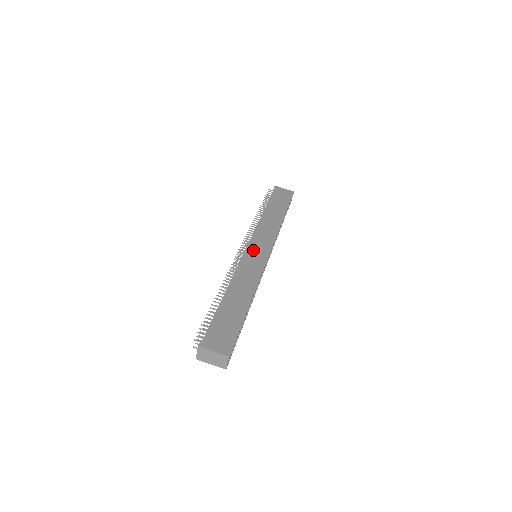
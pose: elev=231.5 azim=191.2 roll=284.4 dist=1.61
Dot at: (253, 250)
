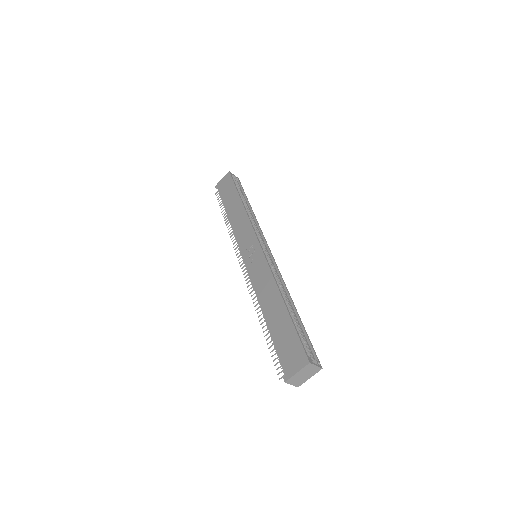
Dot at: (248, 257)
